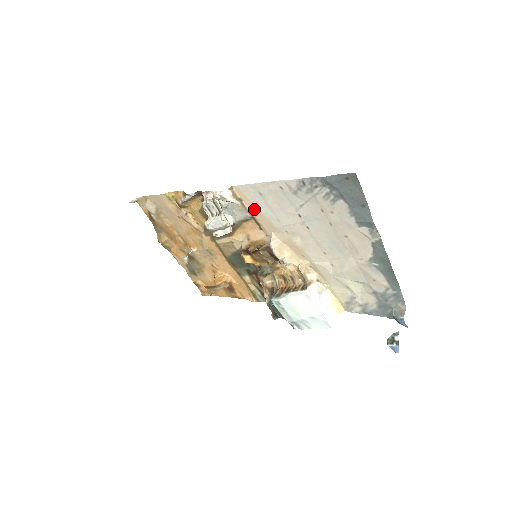
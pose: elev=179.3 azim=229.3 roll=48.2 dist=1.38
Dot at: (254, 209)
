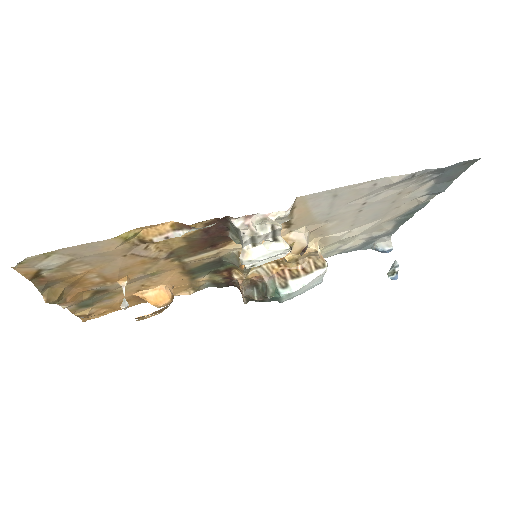
Dot at: (304, 212)
